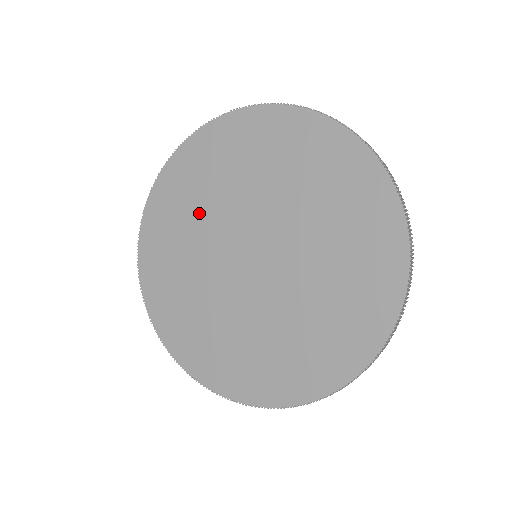
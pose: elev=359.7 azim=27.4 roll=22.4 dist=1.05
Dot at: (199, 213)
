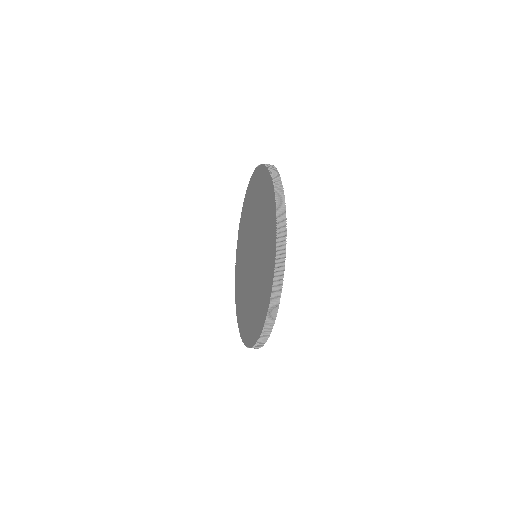
Dot at: (253, 210)
